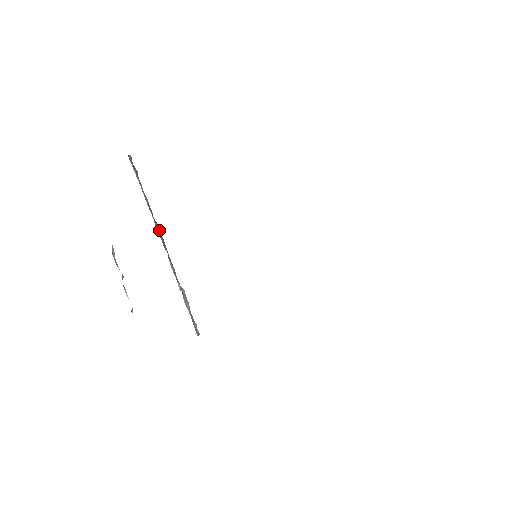
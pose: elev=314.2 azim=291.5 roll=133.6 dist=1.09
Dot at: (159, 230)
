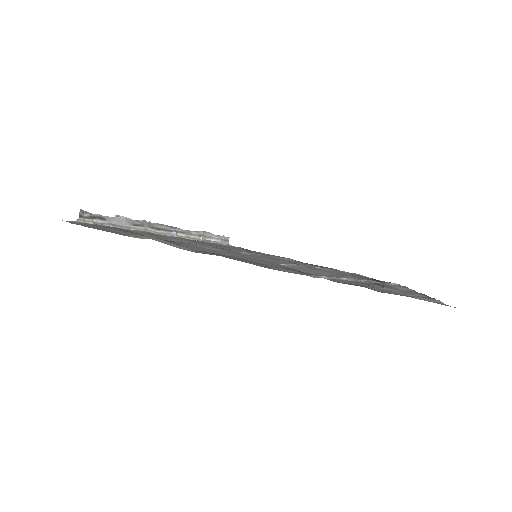
Dot at: (155, 225)
